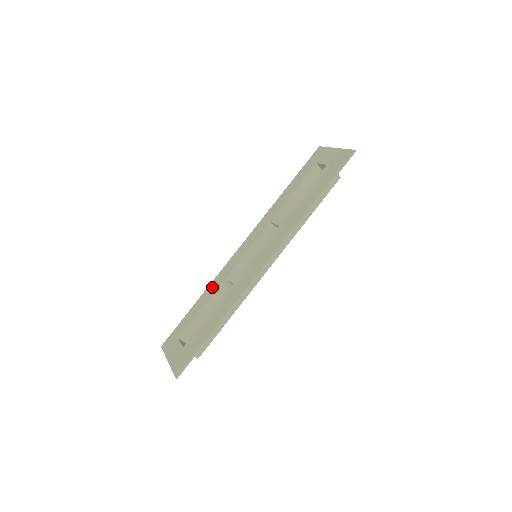
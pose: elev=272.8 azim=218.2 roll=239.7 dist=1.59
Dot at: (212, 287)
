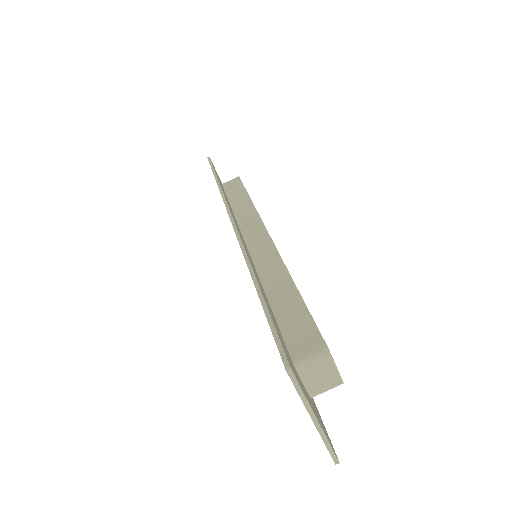
Dot at: occluded
